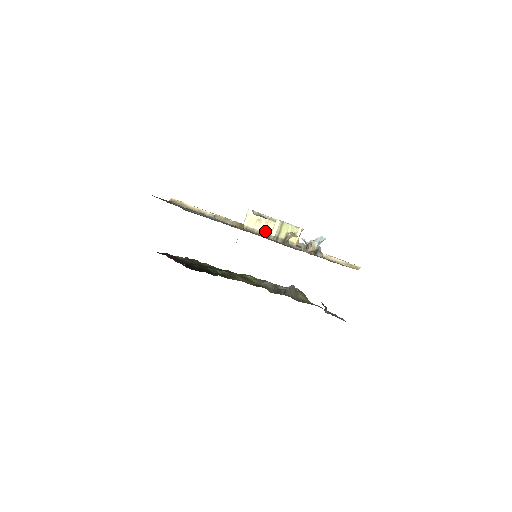
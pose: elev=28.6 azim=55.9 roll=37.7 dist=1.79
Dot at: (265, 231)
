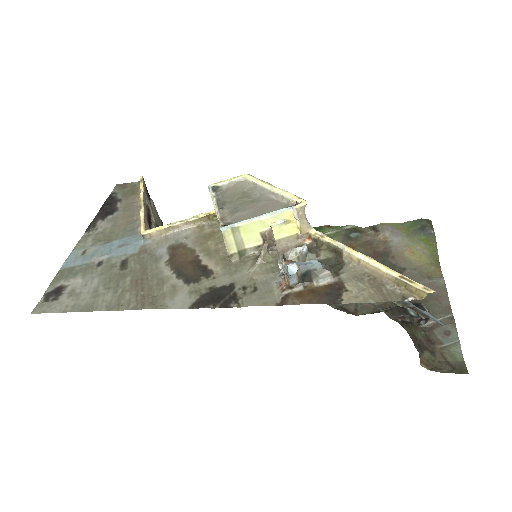
Dot at: occluded
